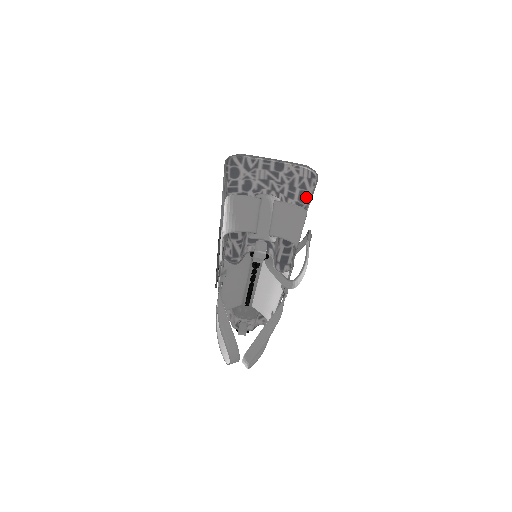
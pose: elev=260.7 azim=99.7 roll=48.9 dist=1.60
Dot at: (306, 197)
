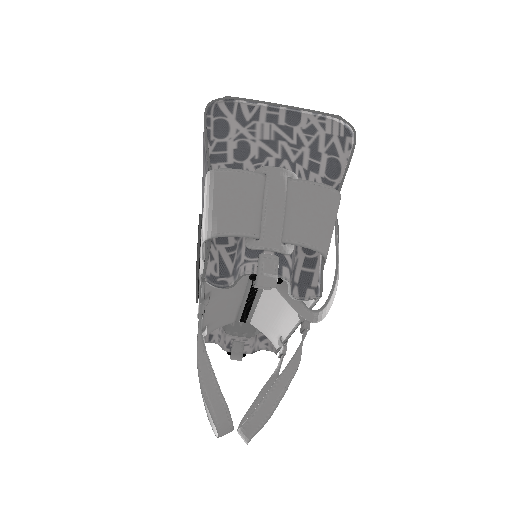
Dot at: (338, 169)
